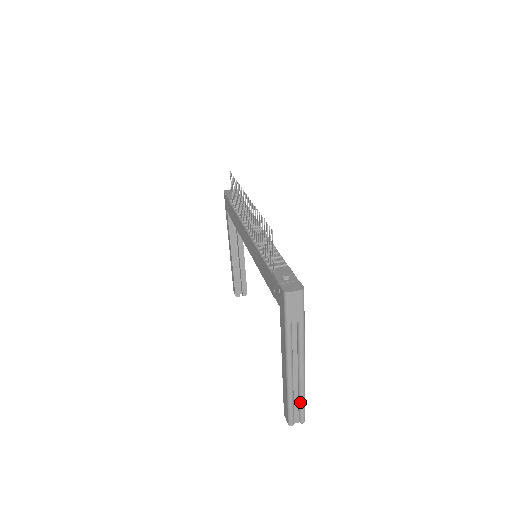
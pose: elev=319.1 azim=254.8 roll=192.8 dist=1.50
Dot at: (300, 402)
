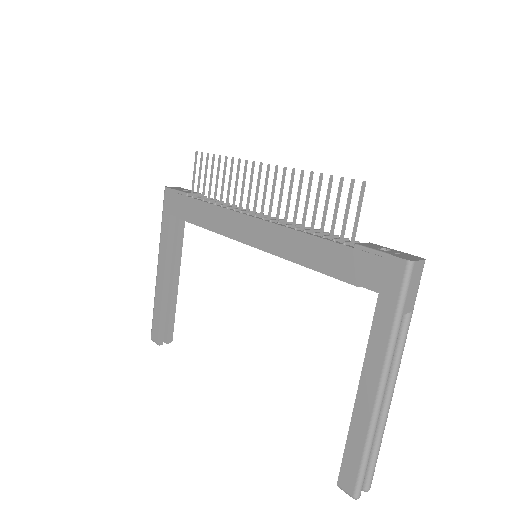
Dot at: (375, 453)
